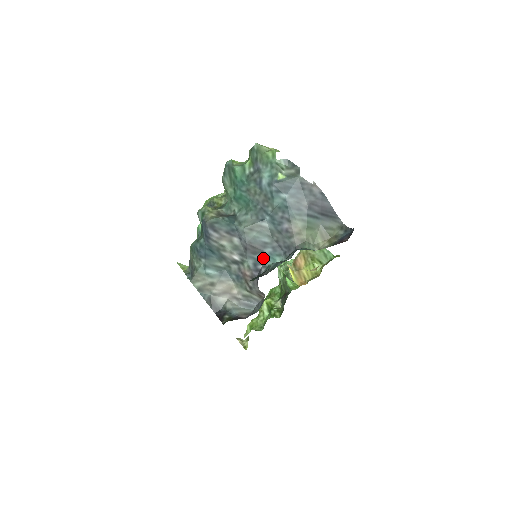
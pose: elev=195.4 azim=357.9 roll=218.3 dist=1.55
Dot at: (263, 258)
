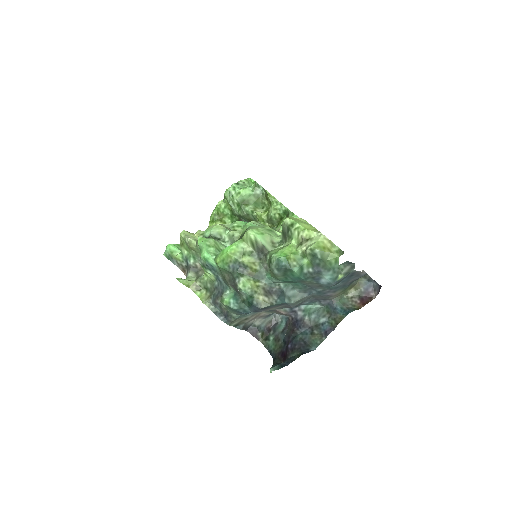
Dot at: (299, 305)
